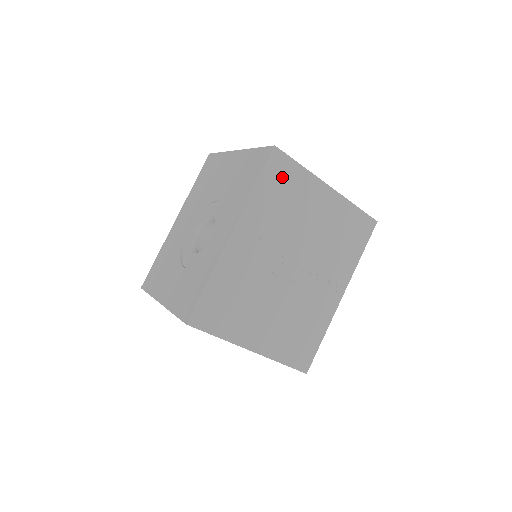
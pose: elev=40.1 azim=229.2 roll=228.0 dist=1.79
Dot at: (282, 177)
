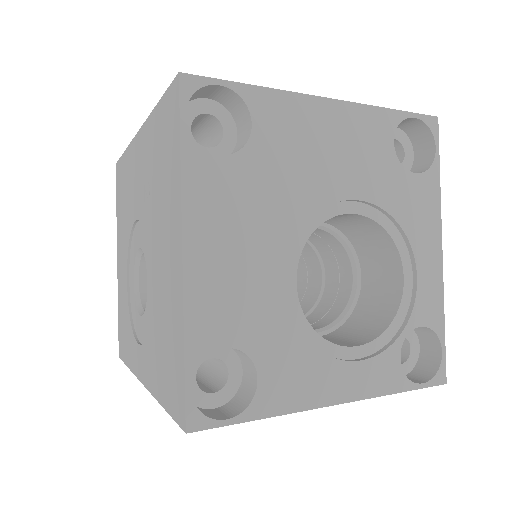
Dot at: occluded
